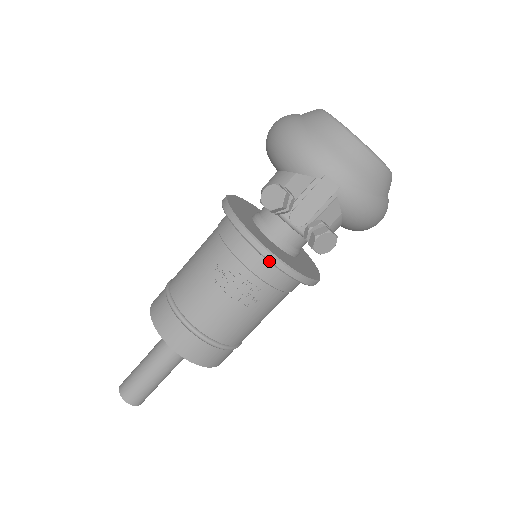
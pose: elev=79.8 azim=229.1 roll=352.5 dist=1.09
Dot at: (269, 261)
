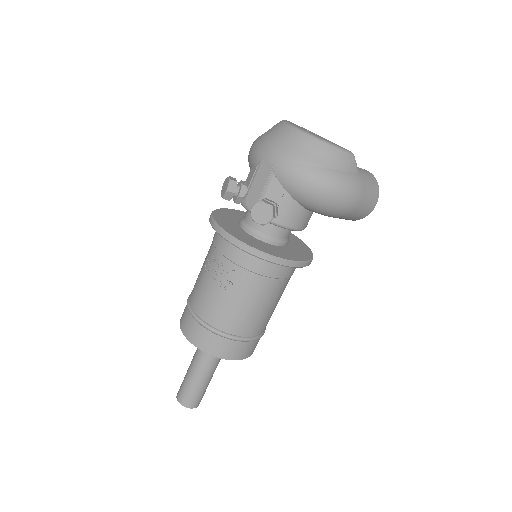
Dot at: occluded
